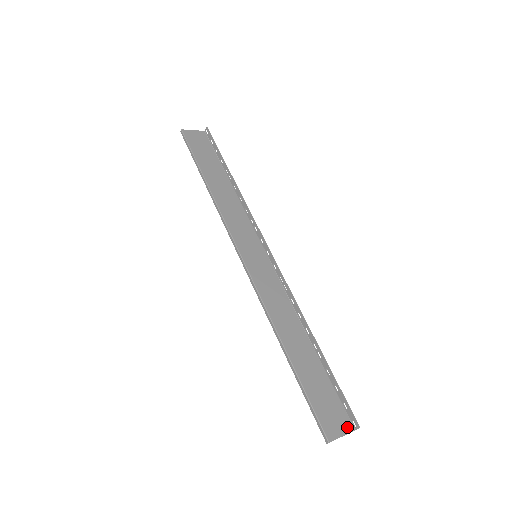
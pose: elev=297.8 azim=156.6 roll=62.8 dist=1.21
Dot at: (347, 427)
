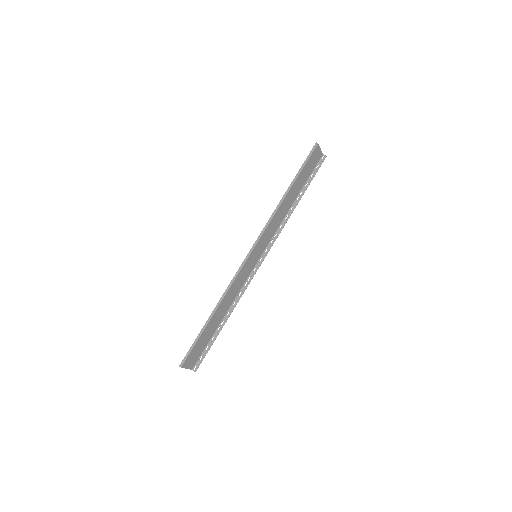
Dot at: (192, 366)
